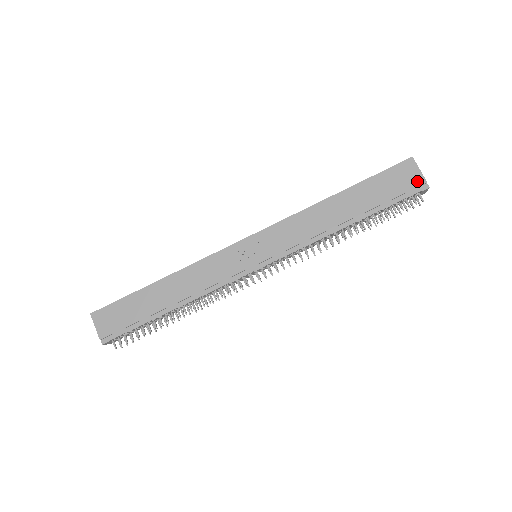
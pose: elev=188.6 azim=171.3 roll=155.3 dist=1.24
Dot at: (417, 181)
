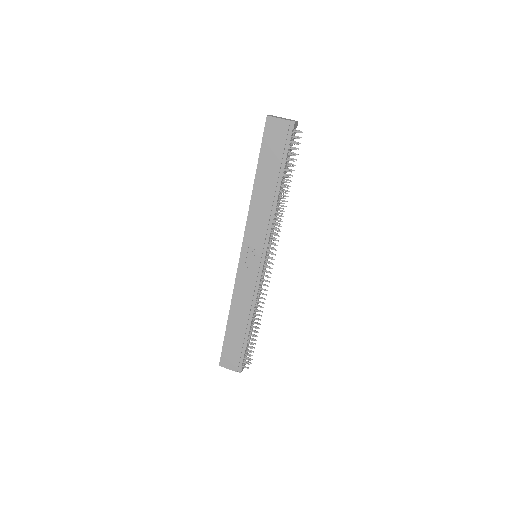
Dot at: (284, 126)
